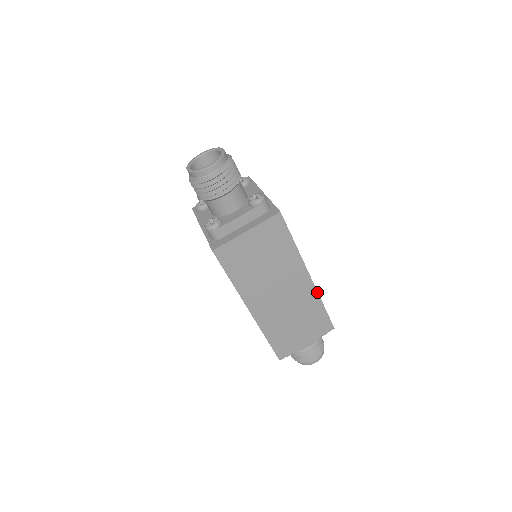
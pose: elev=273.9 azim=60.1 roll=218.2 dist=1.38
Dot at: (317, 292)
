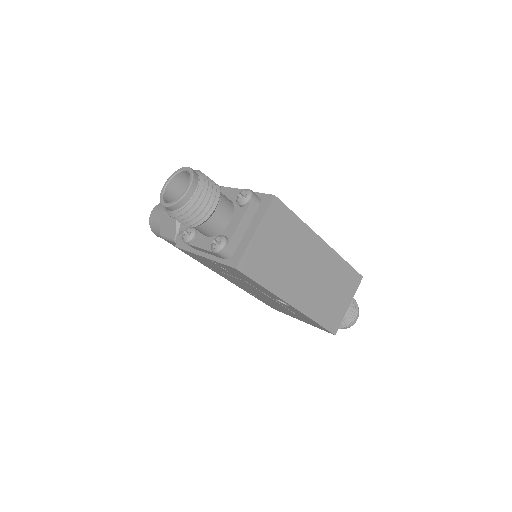
Dot at: (336, 252)
